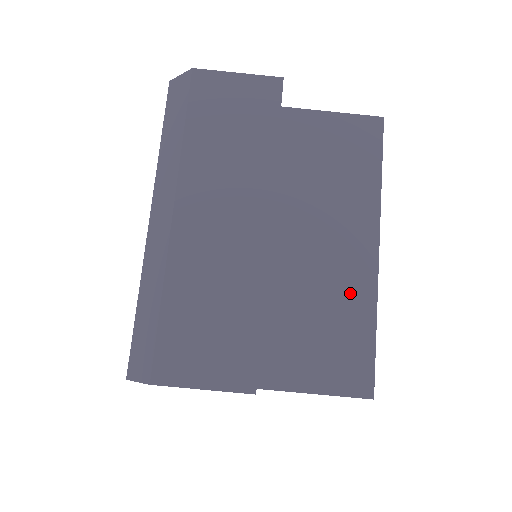
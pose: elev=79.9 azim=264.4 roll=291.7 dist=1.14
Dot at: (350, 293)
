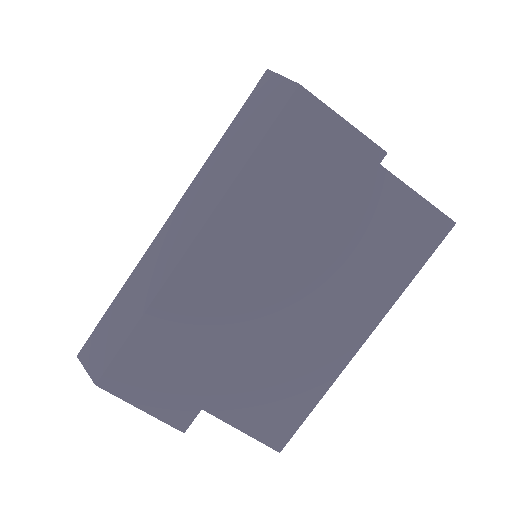
Dot at: (315, 366)
